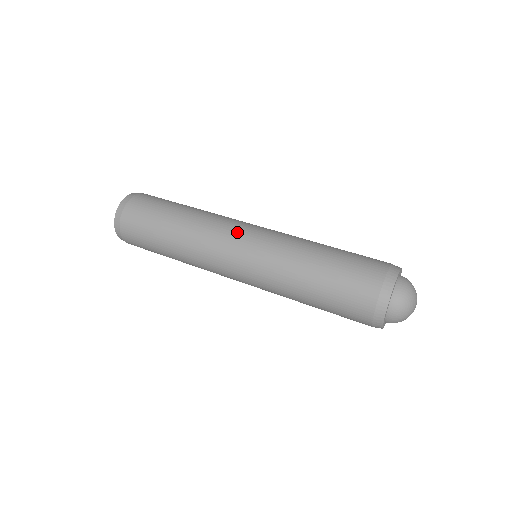
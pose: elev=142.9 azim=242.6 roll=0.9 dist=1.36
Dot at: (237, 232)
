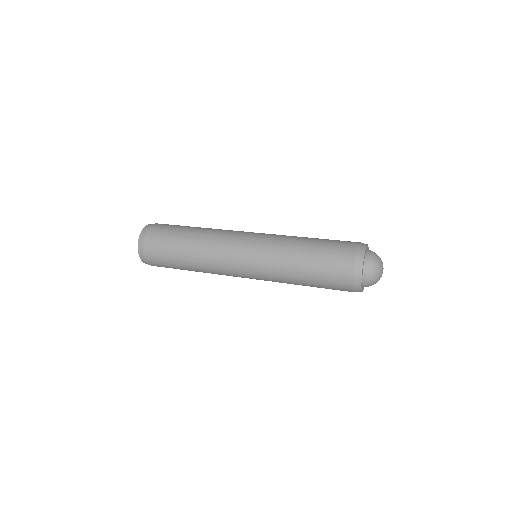
Dot at: occluded
